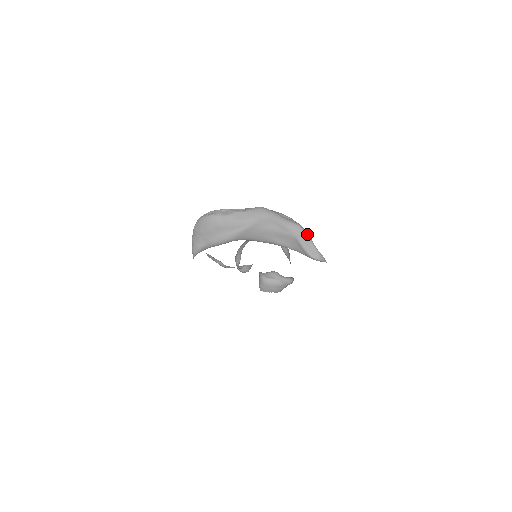
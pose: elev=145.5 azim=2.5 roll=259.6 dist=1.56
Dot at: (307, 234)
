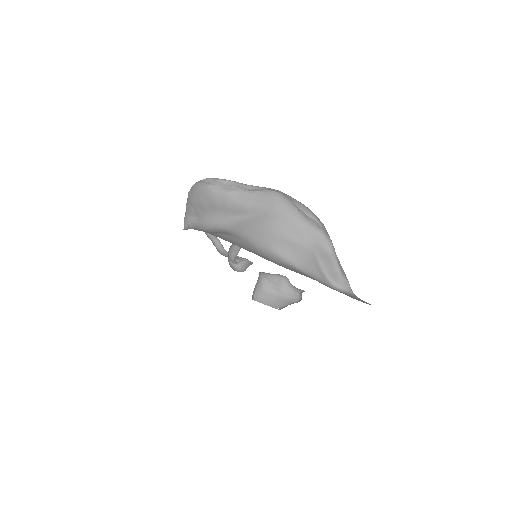
Dot at: (331, 249)
